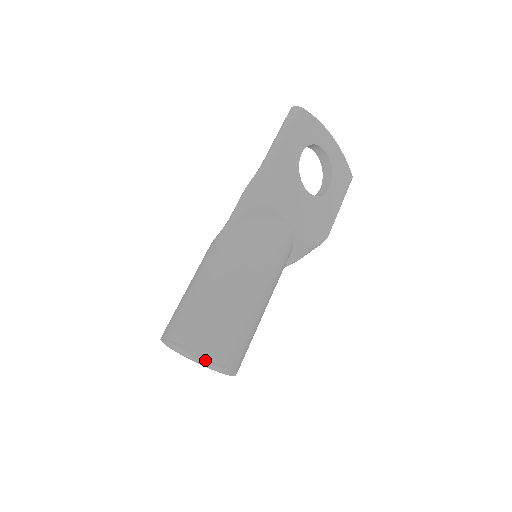
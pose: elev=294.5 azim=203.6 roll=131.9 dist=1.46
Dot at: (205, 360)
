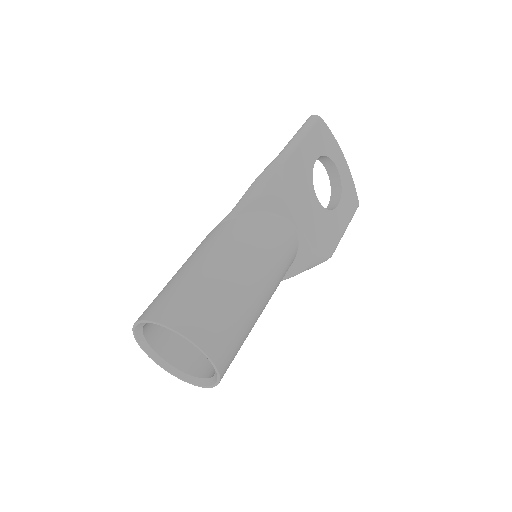
Dot at: (179, 368)
